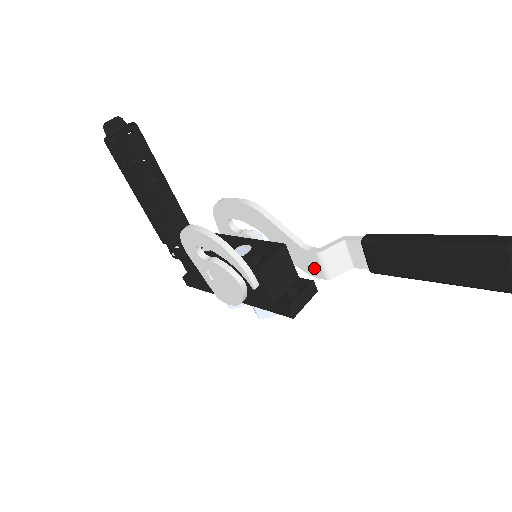
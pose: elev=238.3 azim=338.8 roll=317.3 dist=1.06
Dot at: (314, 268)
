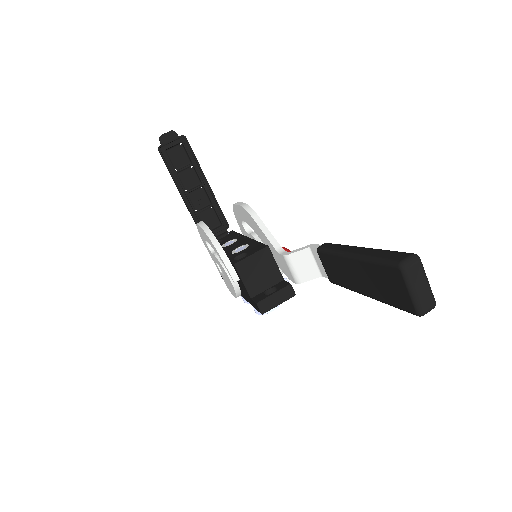
Dot at: (287, 271)
